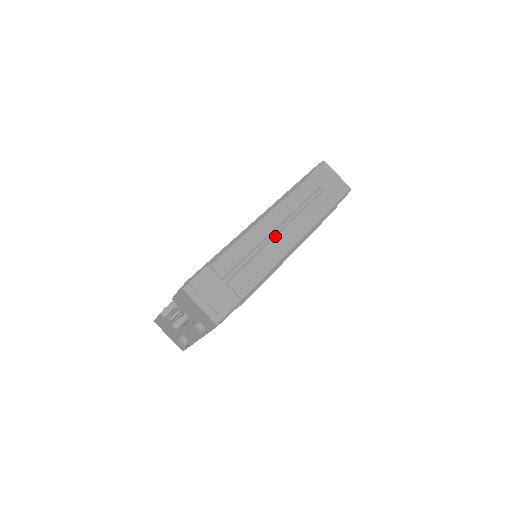
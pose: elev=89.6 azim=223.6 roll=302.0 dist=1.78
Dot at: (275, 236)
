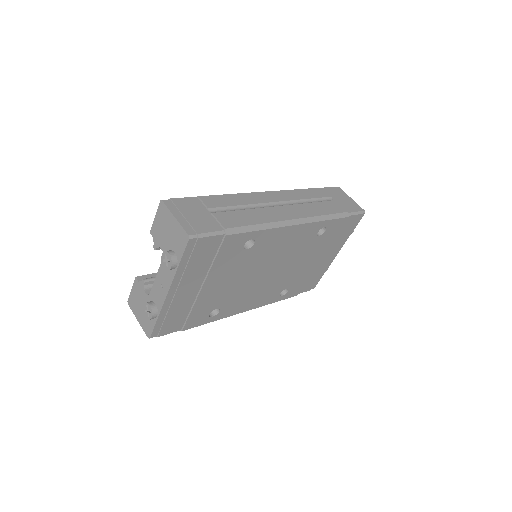
Dot at: (275, 206)
